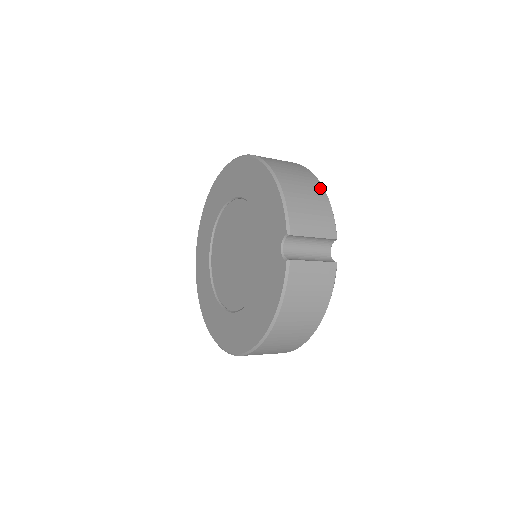
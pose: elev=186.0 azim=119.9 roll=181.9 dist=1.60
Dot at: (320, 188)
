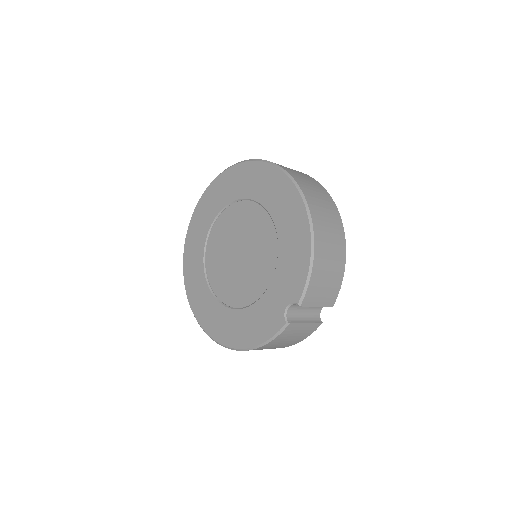
Dot at: (343, 256)
